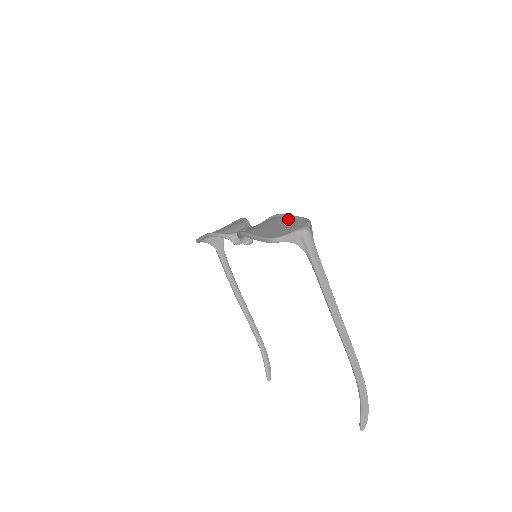
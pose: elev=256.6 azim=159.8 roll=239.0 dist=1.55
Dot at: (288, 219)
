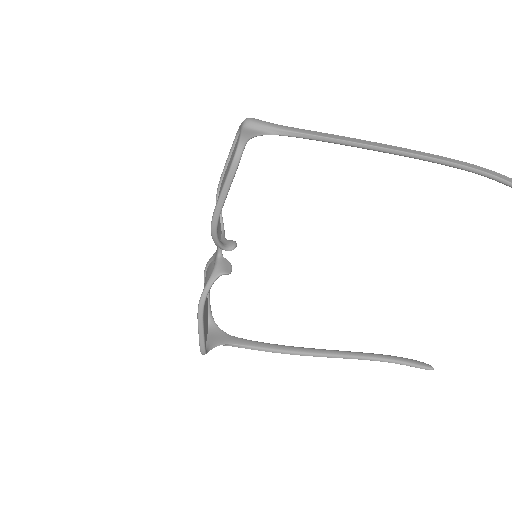
Dot at: (227, 167)
